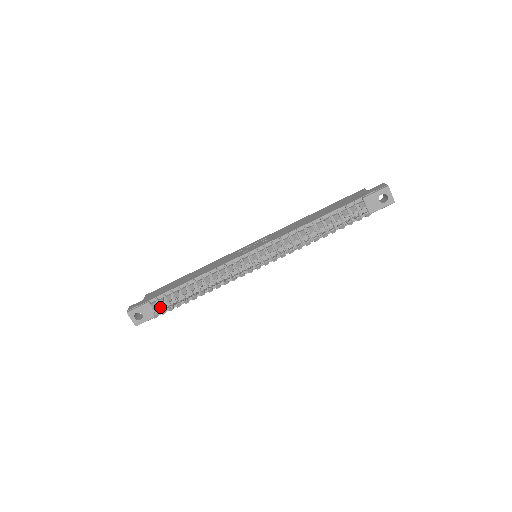
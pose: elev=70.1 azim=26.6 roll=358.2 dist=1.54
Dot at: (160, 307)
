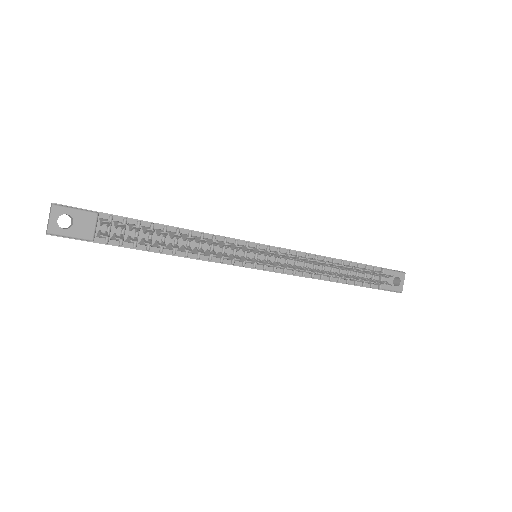
Dot at: occluded
